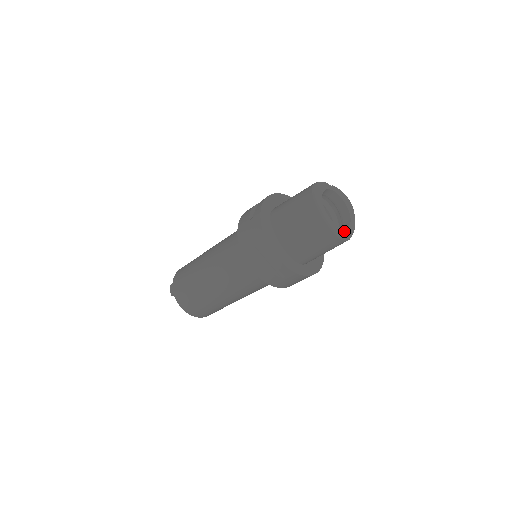
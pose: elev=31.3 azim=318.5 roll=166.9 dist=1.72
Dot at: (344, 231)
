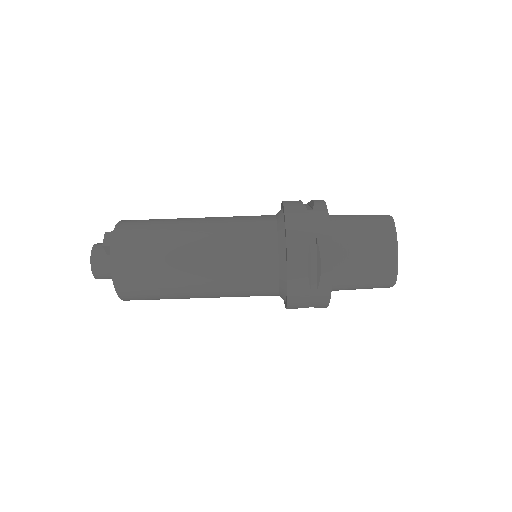
Dot at: occluded
